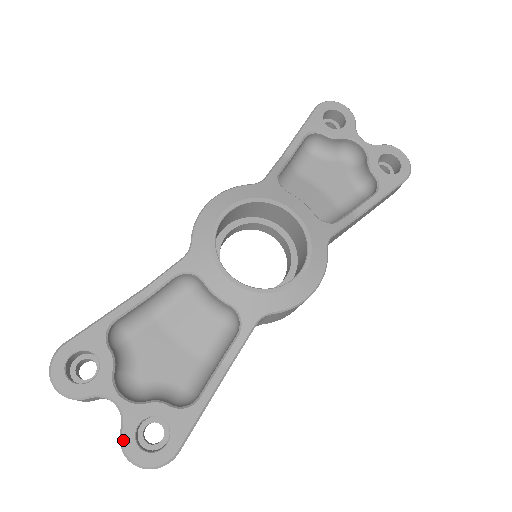
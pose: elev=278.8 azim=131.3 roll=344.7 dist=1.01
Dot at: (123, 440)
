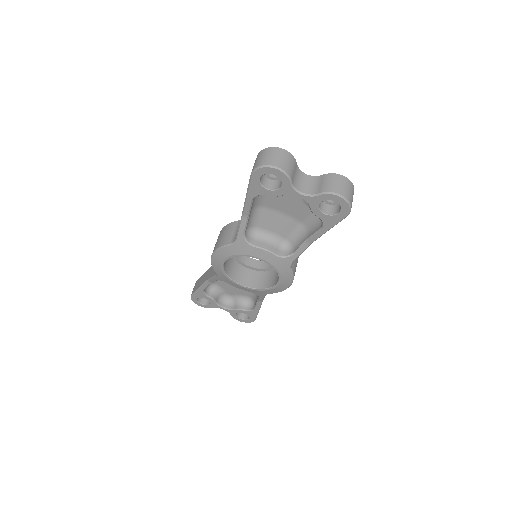
Dot at: (233, 317)
